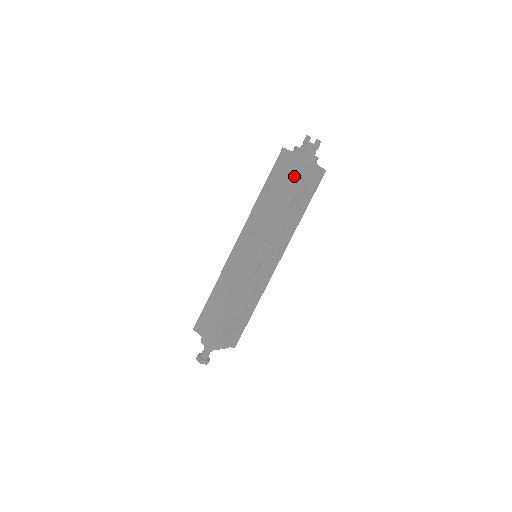
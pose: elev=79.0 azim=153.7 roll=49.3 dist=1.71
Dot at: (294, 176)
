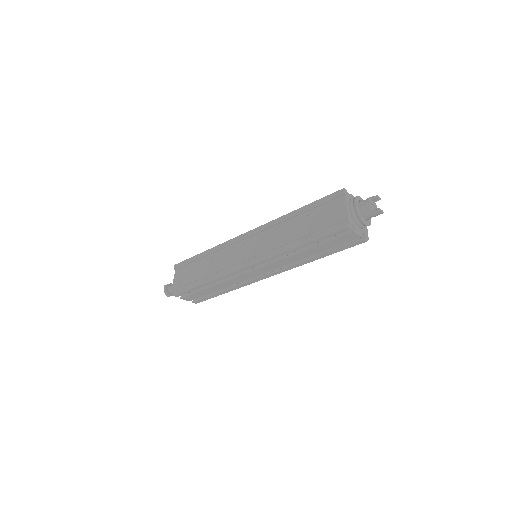
Dot at: (326, 226)
